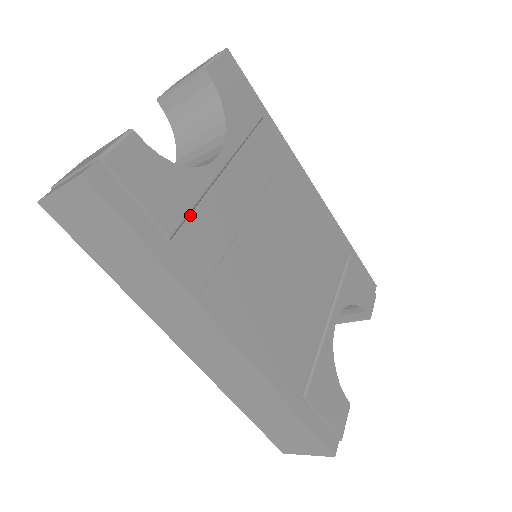
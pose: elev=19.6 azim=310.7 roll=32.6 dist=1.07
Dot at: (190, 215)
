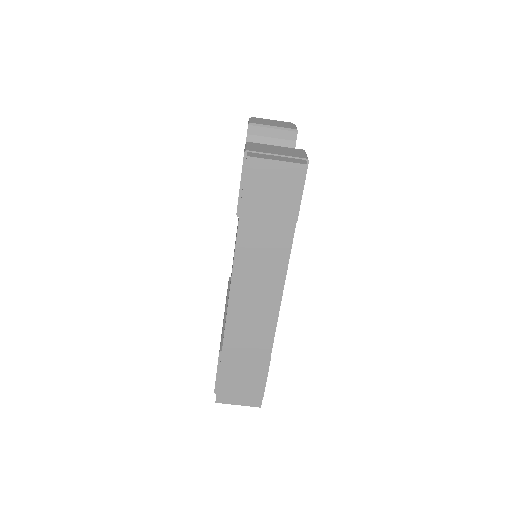
Dot at: occluded
